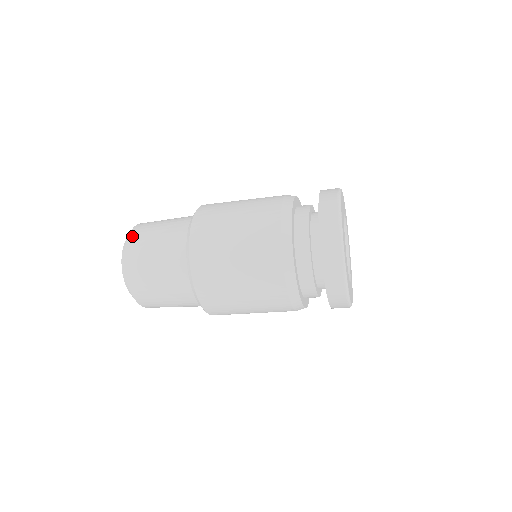
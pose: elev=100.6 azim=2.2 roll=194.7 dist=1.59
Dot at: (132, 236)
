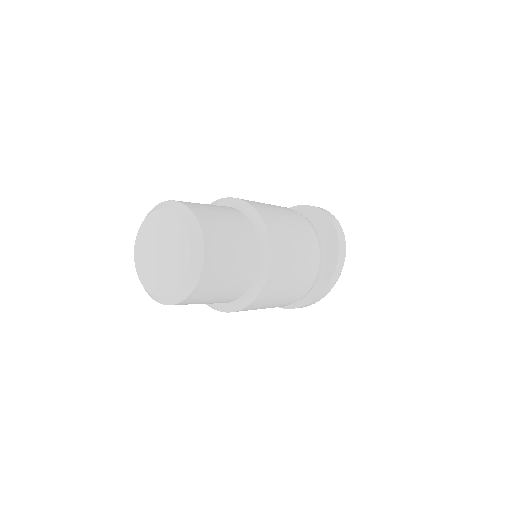
Dot at: occluded
